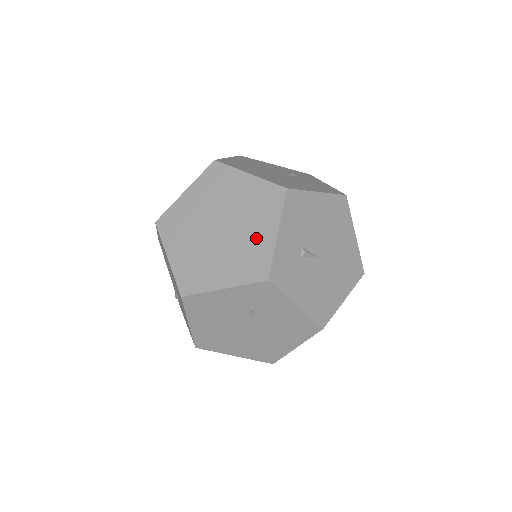
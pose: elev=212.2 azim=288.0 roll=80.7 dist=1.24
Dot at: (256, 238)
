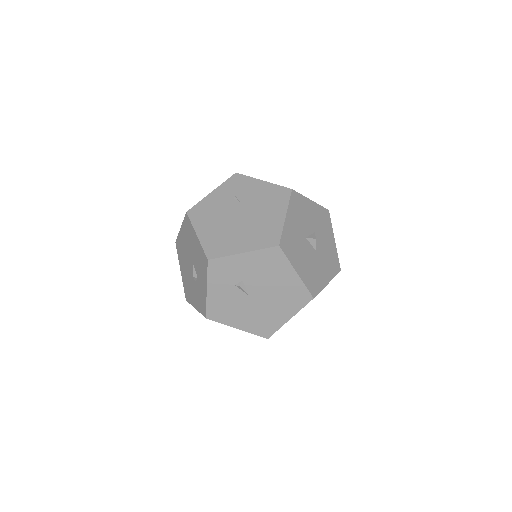
Dot at: occluded
